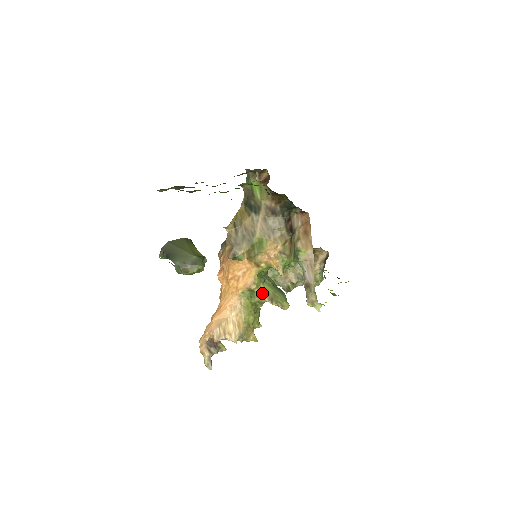
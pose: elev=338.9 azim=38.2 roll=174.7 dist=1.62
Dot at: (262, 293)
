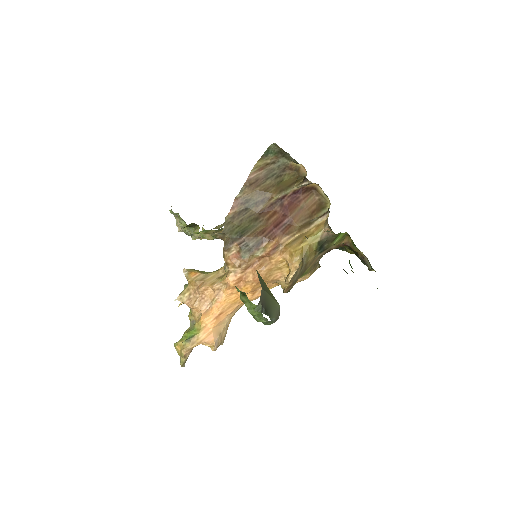
Dot at: occluded
